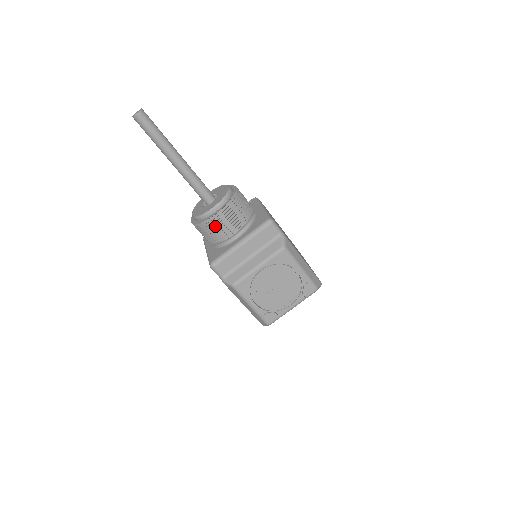
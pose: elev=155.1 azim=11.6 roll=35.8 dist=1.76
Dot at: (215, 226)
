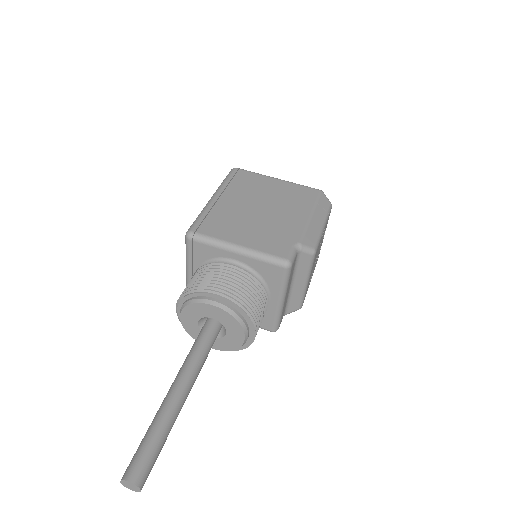
Dot at: occluded
